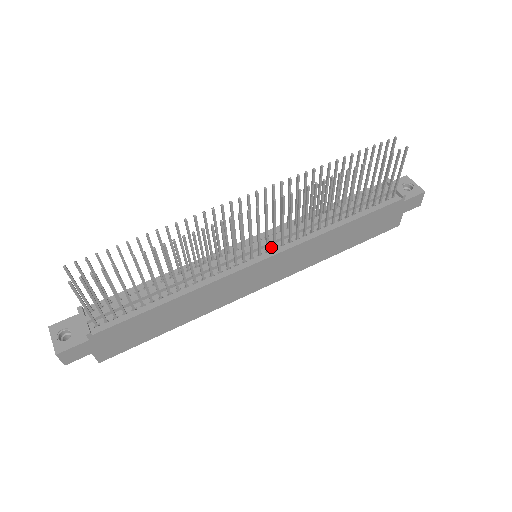
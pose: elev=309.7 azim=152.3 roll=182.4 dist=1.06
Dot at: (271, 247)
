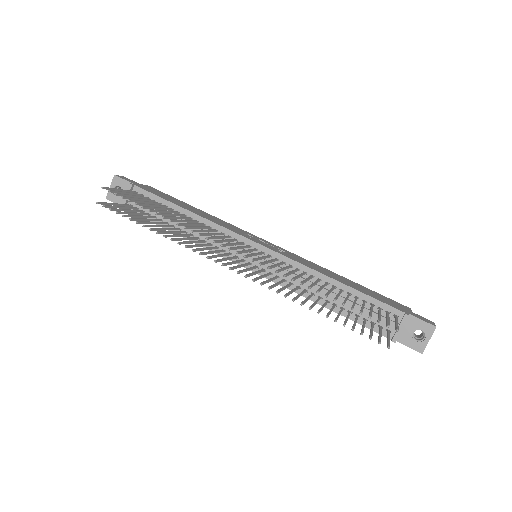
Dot at: (263, 267)
